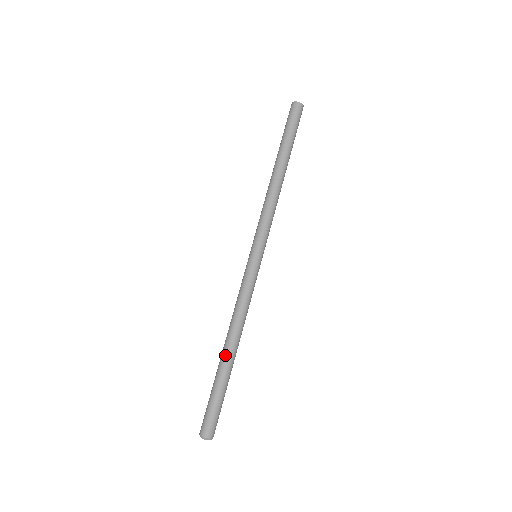
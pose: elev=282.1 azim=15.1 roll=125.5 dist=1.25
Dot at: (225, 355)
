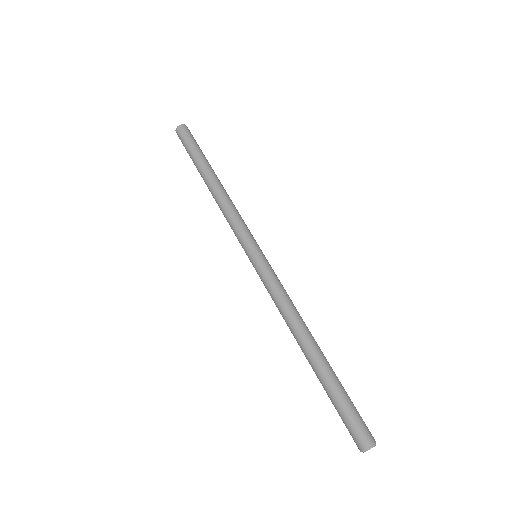
Dot at: (311, 355)
